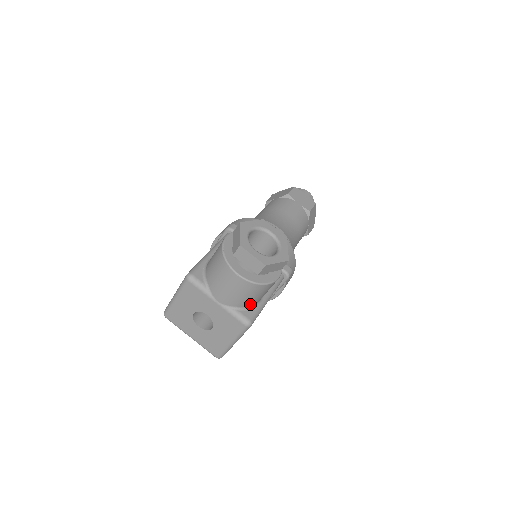
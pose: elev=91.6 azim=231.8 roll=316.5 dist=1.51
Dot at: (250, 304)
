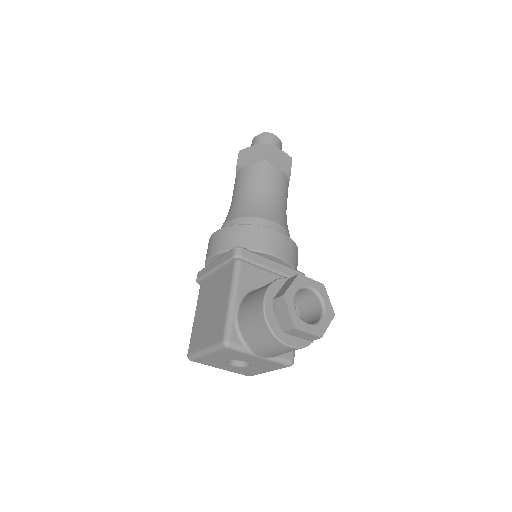
Dot at: occluded
